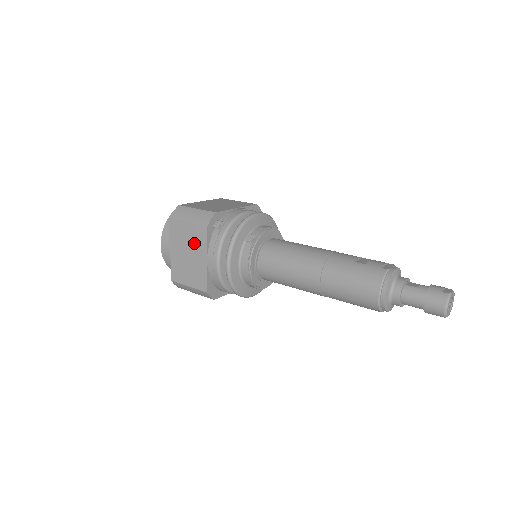
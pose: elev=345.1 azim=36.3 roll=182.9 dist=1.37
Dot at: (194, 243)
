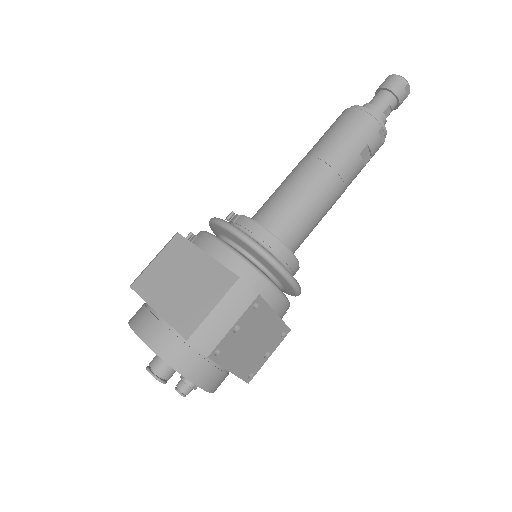
Dot at: (178, 263)
